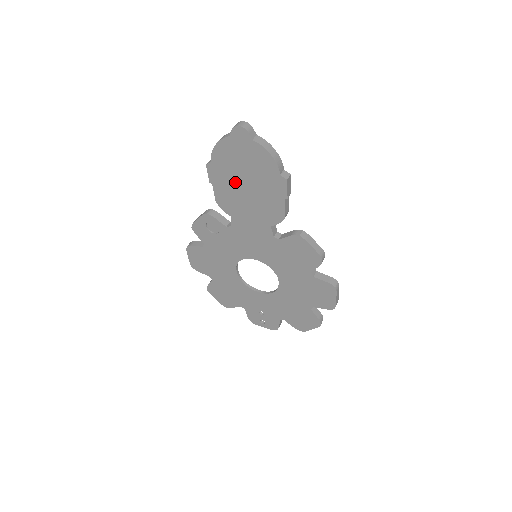
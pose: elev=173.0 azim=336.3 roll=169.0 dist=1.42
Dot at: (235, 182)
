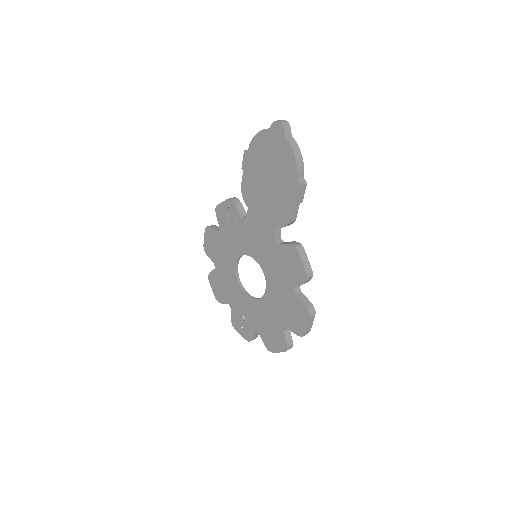
Dot at: (261, 175)
